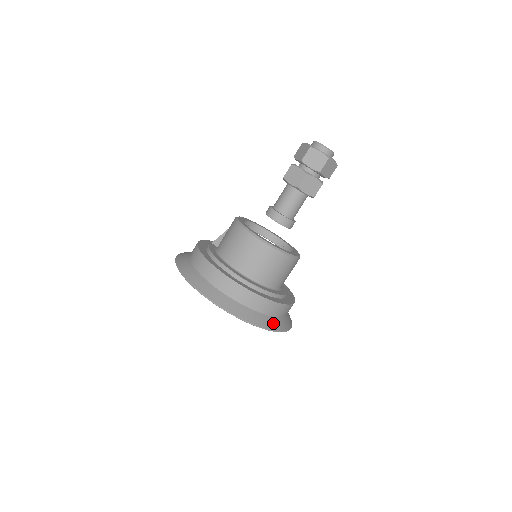
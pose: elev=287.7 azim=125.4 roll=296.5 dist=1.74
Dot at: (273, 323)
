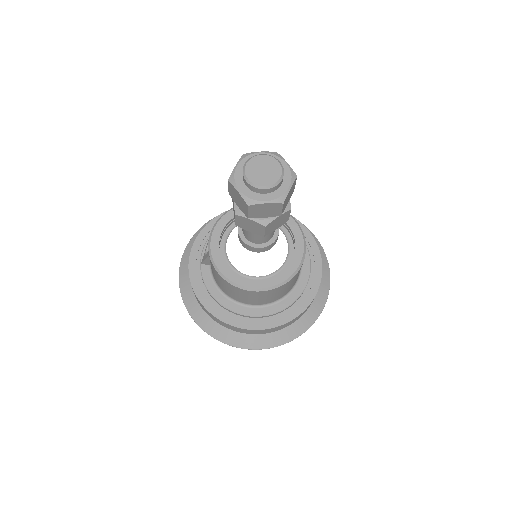
Dot at: (315, 309)
